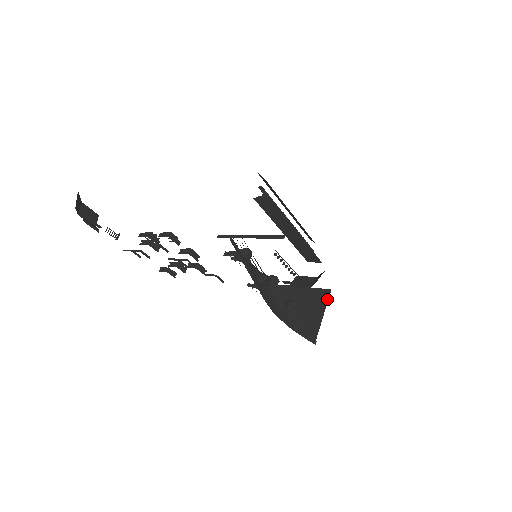
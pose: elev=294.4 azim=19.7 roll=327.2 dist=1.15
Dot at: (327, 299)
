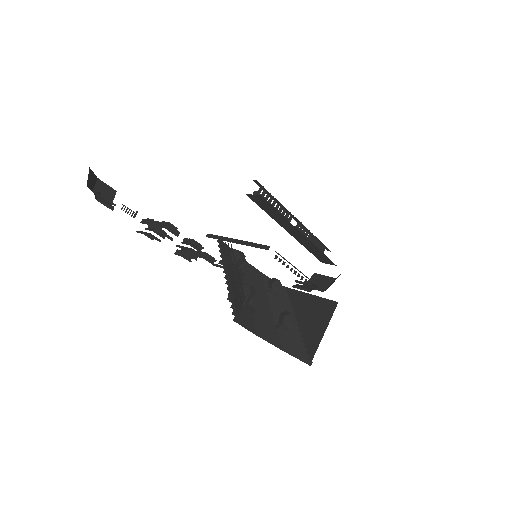
Dot at: (332, 313)
